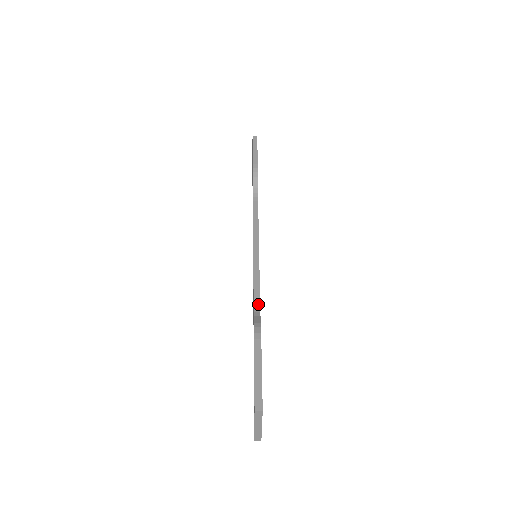
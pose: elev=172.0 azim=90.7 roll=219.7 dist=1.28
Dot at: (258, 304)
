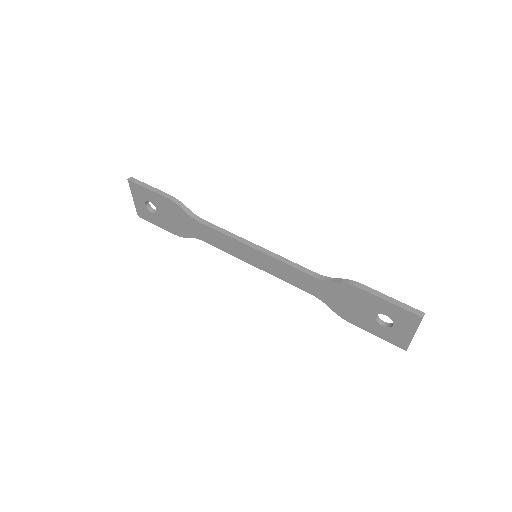
Dot at: (318, 275)
